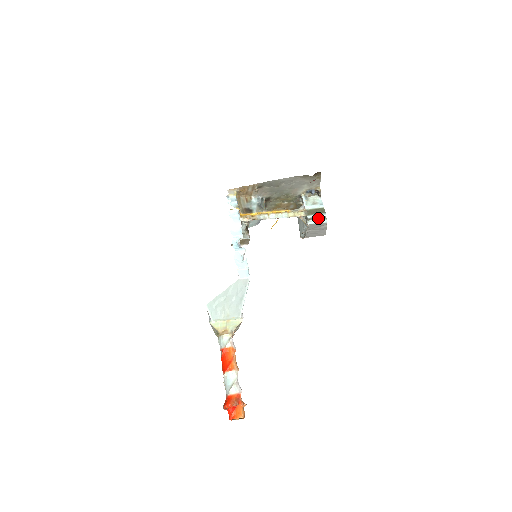
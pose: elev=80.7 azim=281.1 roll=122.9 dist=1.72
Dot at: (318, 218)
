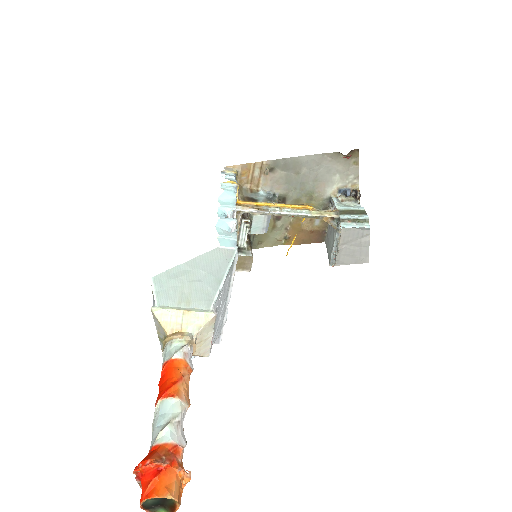
Dot at: (356, 221)
